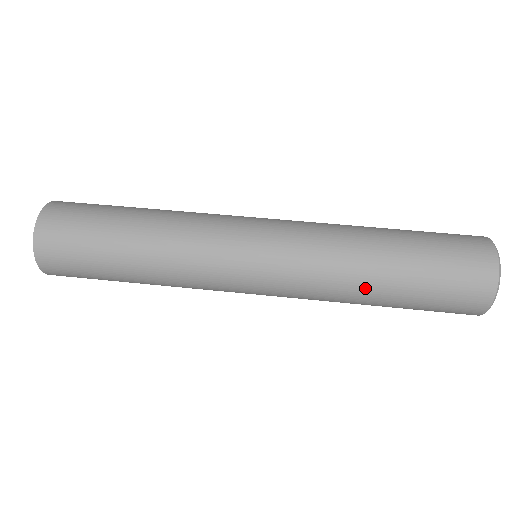
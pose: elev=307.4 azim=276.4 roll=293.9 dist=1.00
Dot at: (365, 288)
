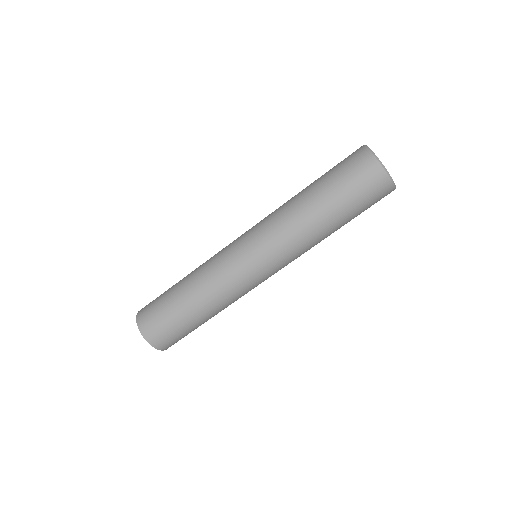
Dot at: occluded
